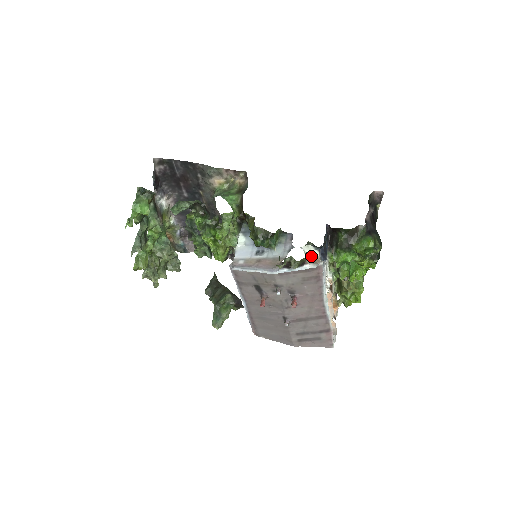
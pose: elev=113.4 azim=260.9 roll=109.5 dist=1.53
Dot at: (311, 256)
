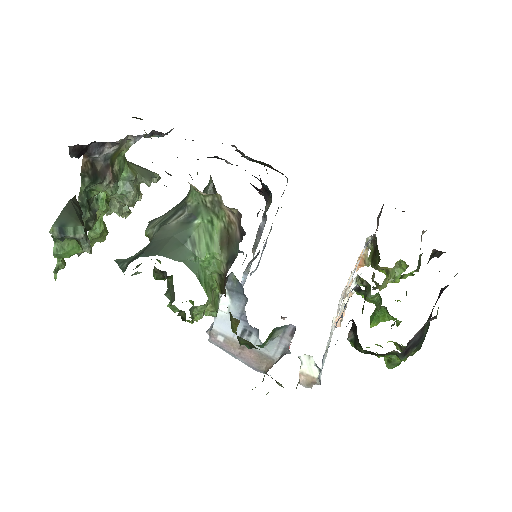
Dot at: (307, 374)
